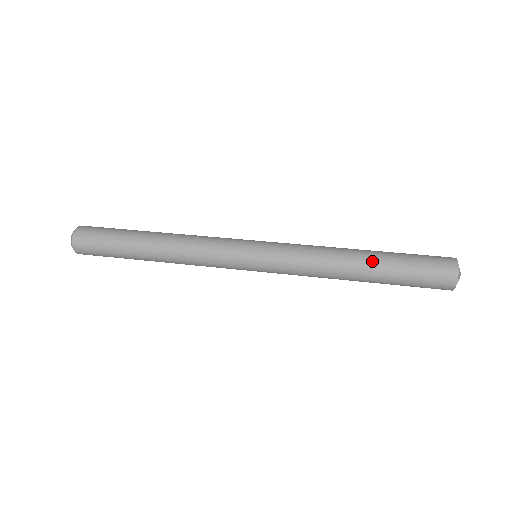
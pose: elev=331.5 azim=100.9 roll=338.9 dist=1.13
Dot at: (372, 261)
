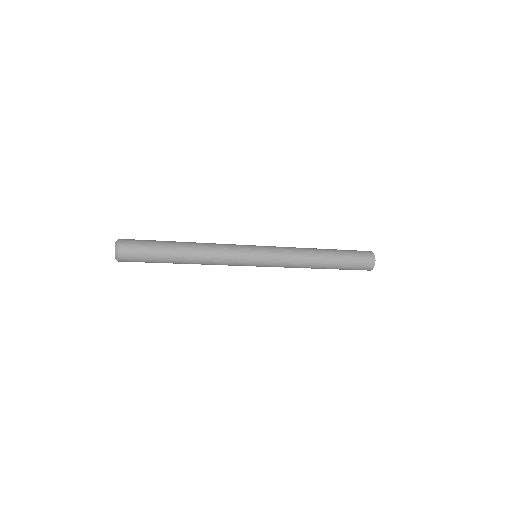
Dot at: occluded
